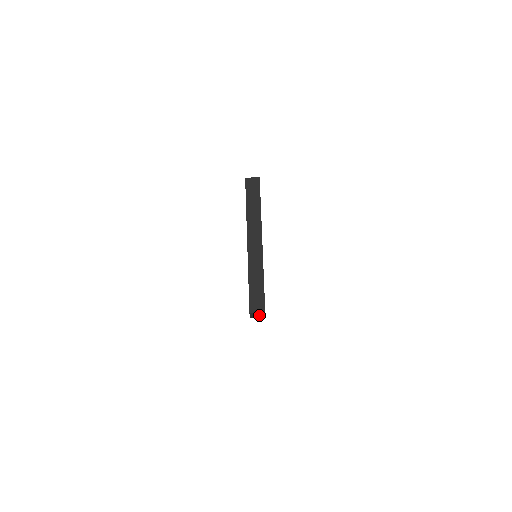
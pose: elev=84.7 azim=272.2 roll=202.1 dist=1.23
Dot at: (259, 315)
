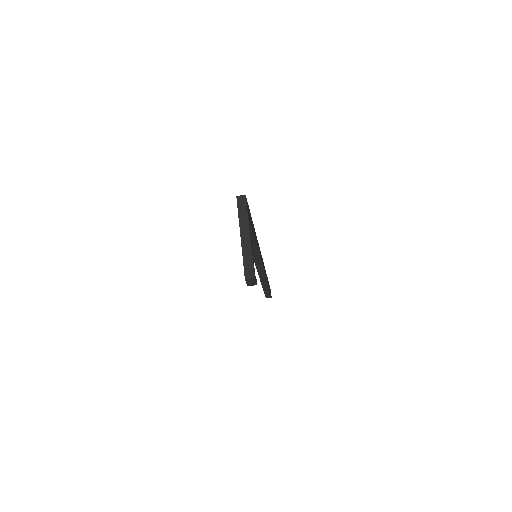
Dot at: (252, 282)
